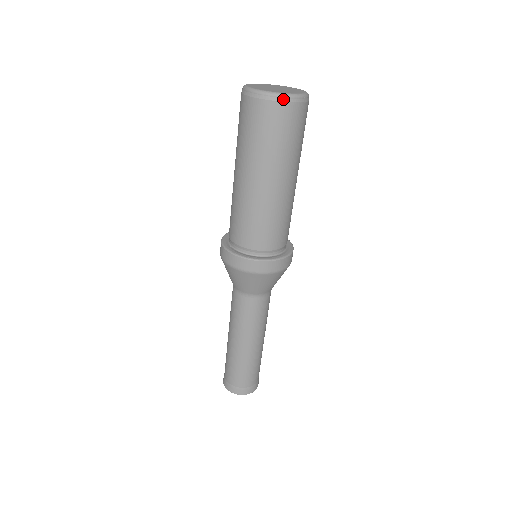
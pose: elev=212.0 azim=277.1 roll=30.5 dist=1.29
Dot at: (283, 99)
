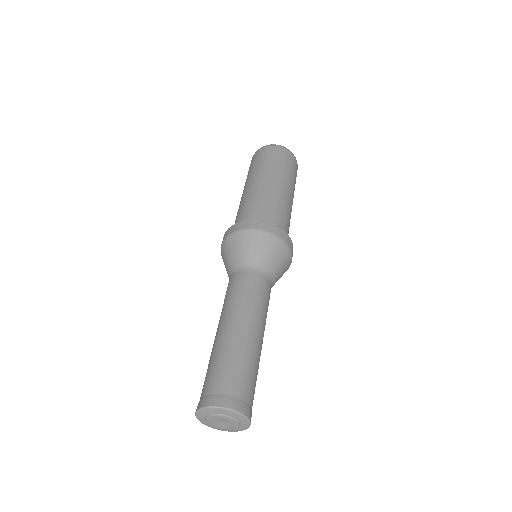
Dot at: (281, 146)
